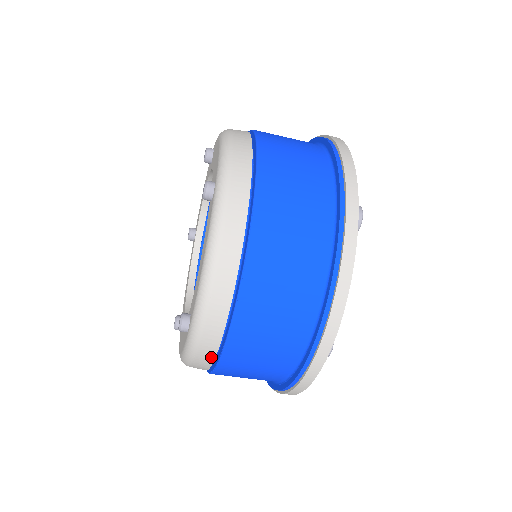
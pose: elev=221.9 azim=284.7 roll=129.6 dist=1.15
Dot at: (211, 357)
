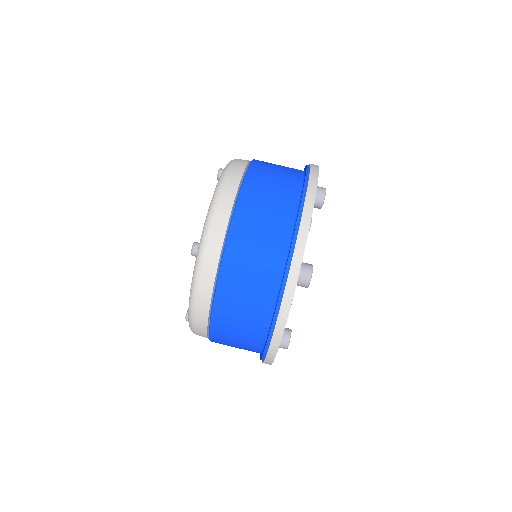
Dot at: (214, 268)
